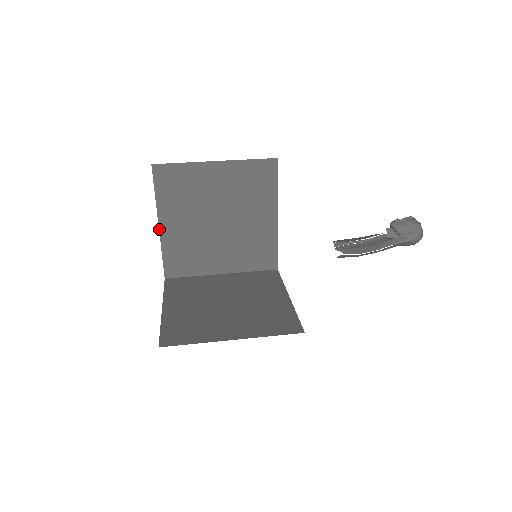
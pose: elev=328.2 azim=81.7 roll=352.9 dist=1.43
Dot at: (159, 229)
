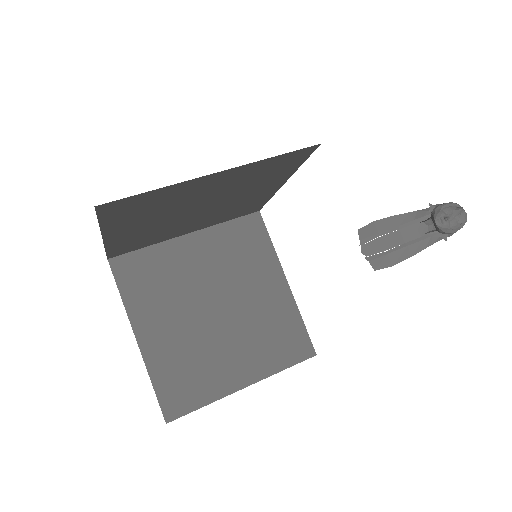
Dot at: (103, 240)
